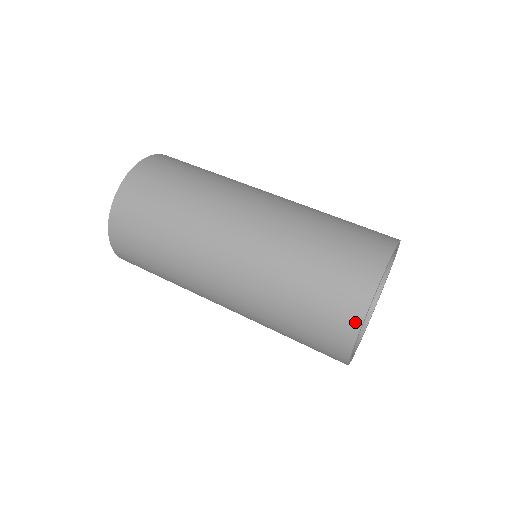
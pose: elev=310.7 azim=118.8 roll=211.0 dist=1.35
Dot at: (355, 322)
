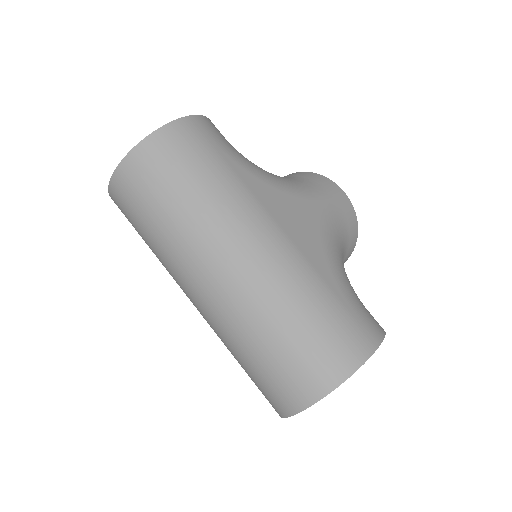
Dot at: (280, 412)
